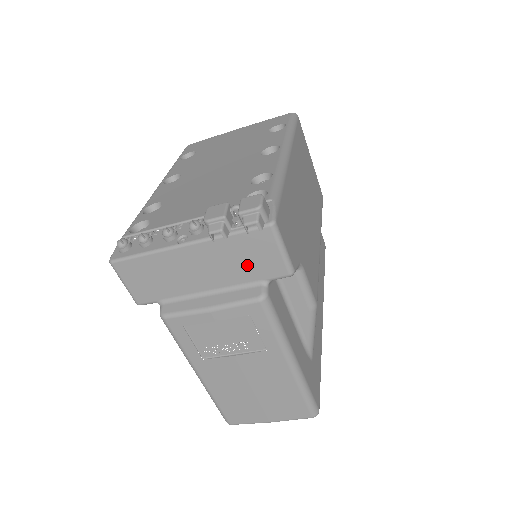
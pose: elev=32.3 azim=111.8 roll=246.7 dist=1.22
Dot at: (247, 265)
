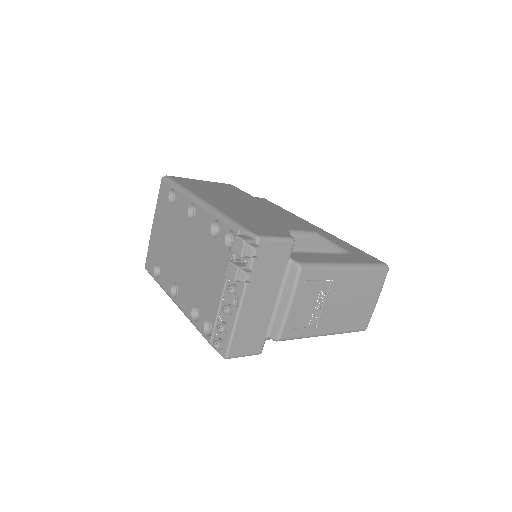
Dot at: (274, 267)
